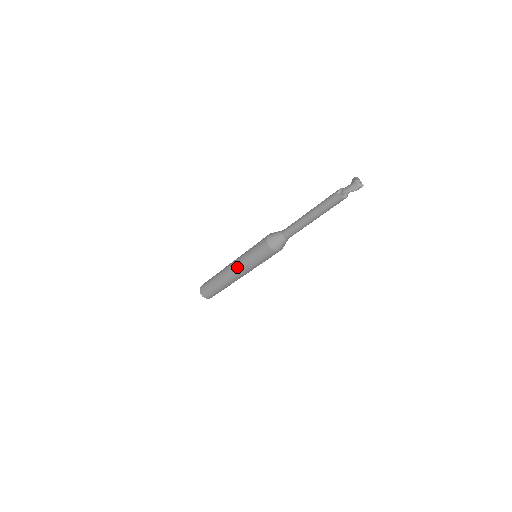
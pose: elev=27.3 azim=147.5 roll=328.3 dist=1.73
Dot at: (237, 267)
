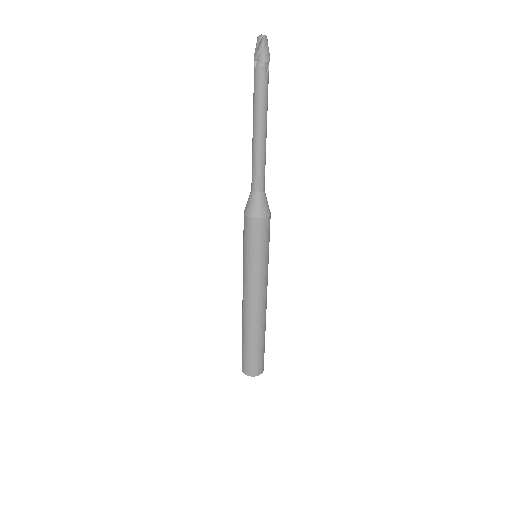
Dot at: occluded
